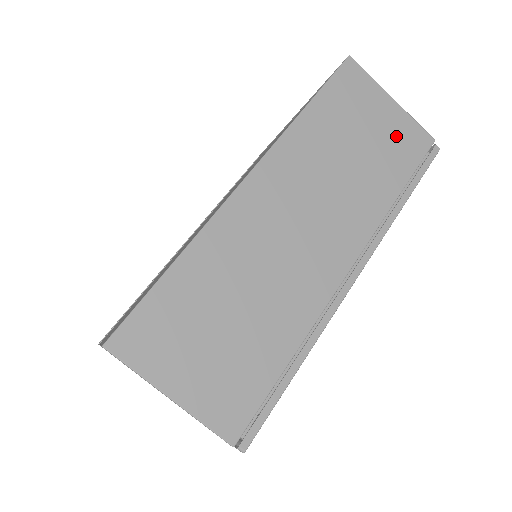
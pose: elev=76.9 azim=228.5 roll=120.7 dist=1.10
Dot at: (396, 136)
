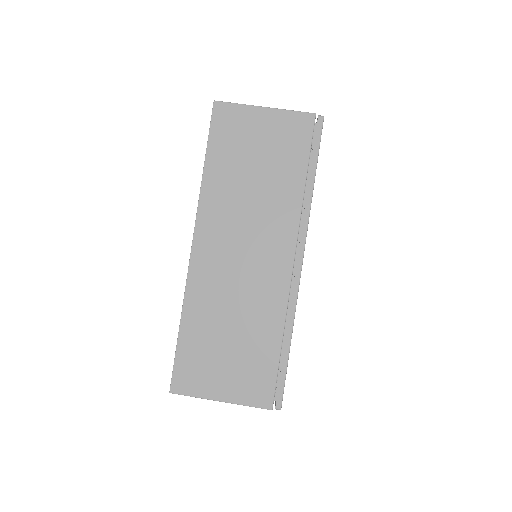
Dot at: (281, 136)
